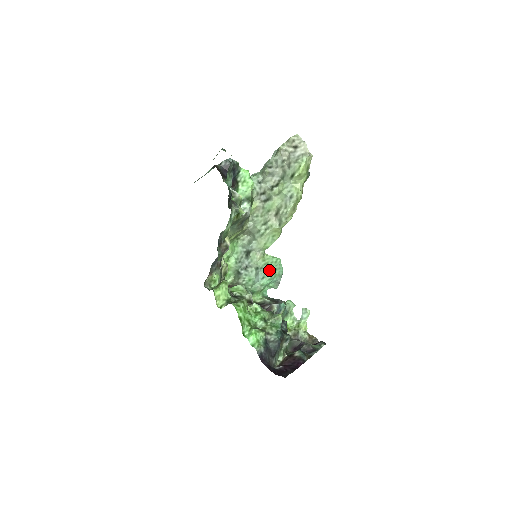
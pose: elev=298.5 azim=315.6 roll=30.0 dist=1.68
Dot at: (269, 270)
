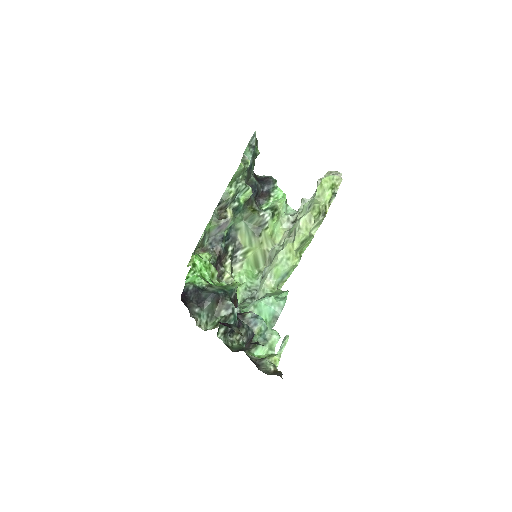
Dot at: occluded
